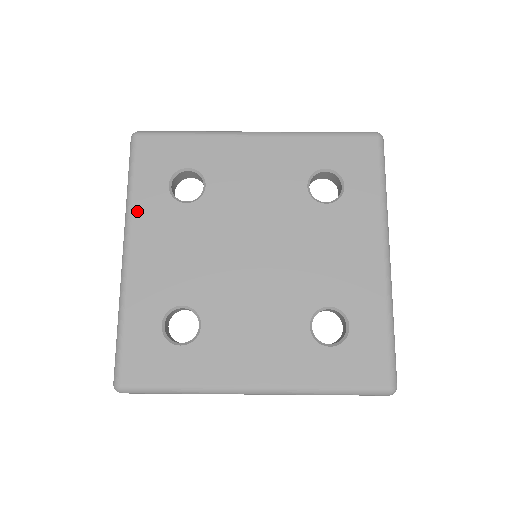
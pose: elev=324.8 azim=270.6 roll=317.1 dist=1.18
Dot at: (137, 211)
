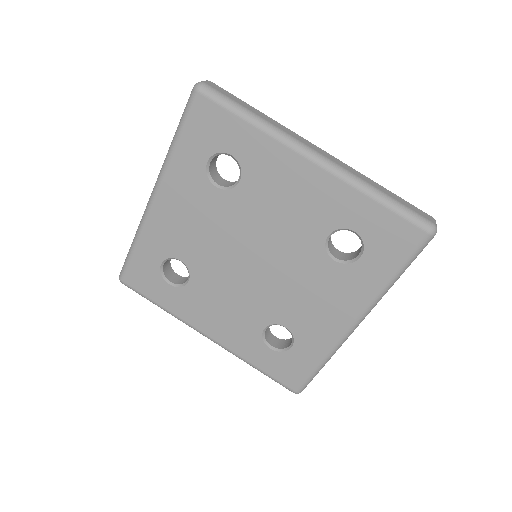
Dot at: (172, 169)
